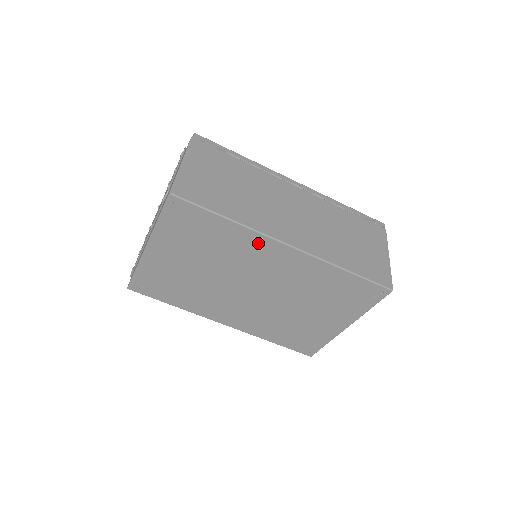
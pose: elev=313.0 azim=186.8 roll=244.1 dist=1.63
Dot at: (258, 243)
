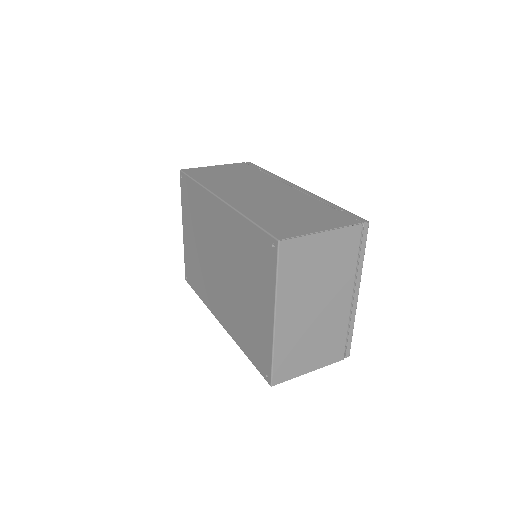
Dot at: (209, 202)
